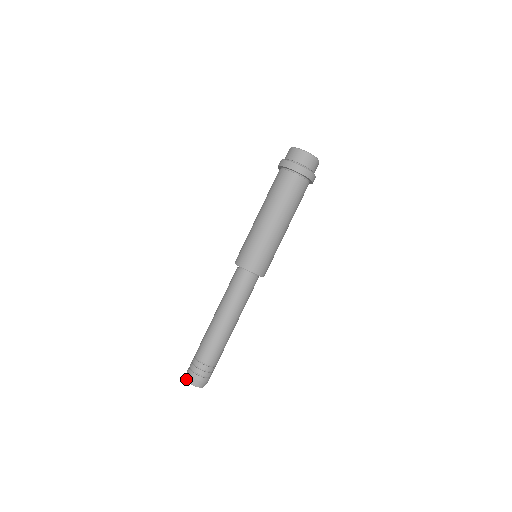
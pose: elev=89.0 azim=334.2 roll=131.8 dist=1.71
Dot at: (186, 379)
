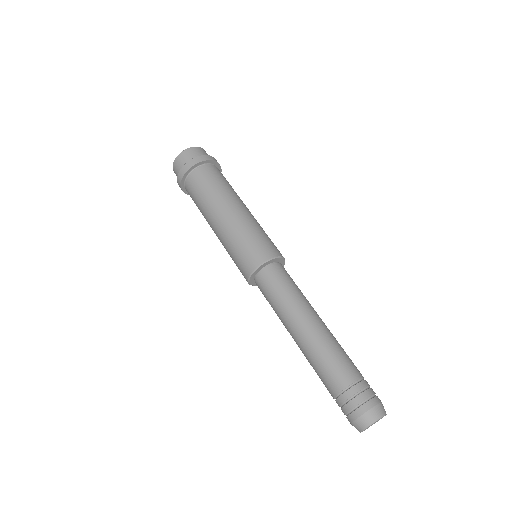
Dot at: occluded
